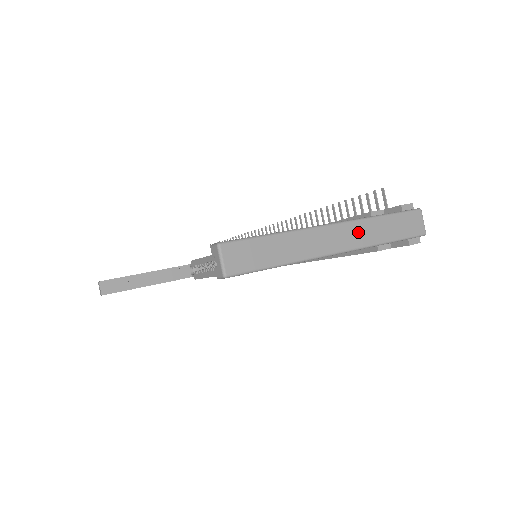
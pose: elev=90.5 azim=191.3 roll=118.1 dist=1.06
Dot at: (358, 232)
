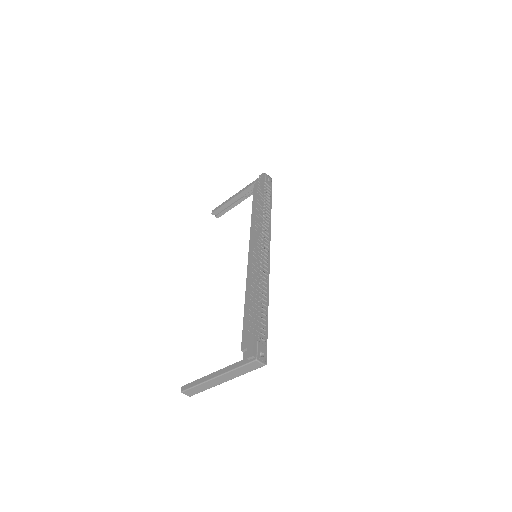
Dot at: (229, 376)
